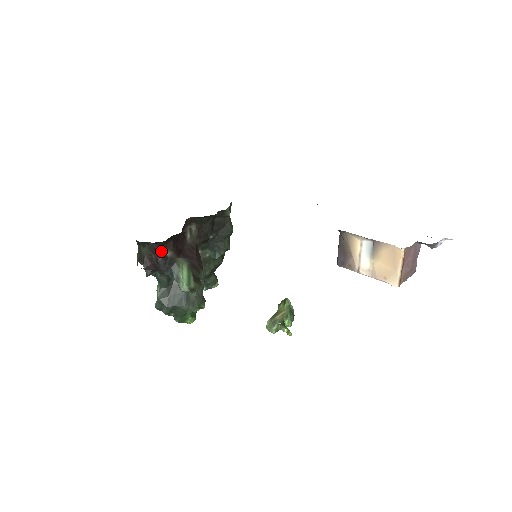
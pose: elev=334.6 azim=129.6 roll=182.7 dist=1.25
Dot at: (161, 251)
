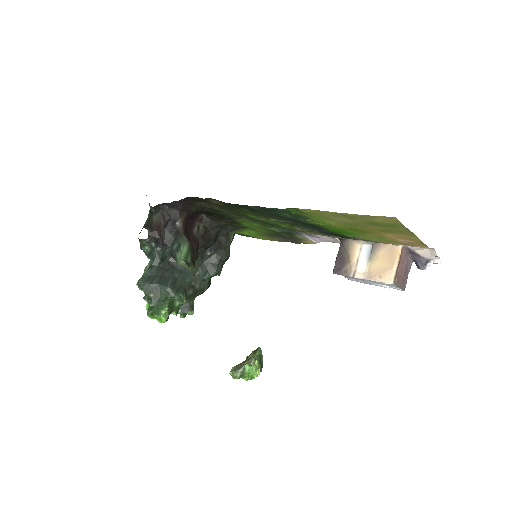
Dot at: (173, 219)
